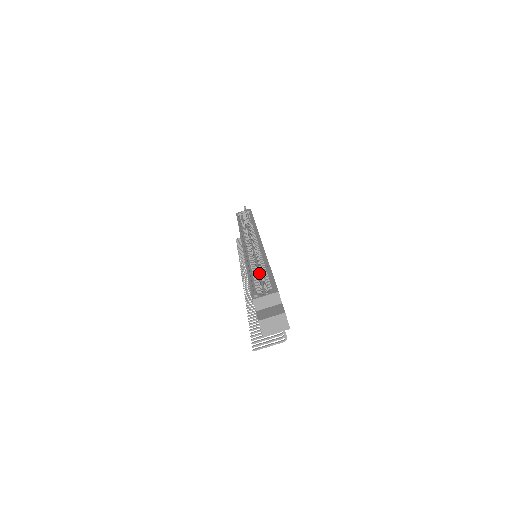
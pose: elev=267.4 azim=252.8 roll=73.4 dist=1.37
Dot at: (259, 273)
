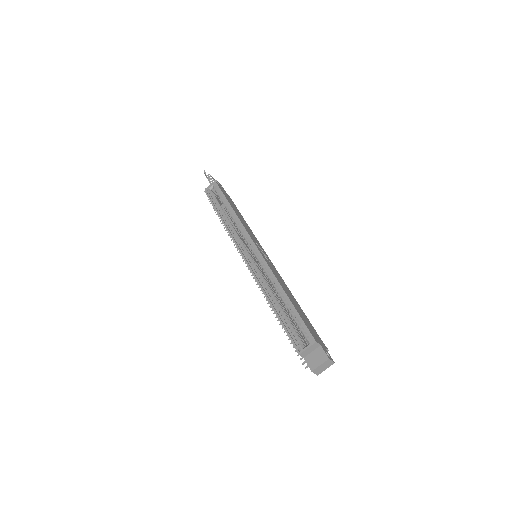
Dot at: occluded
